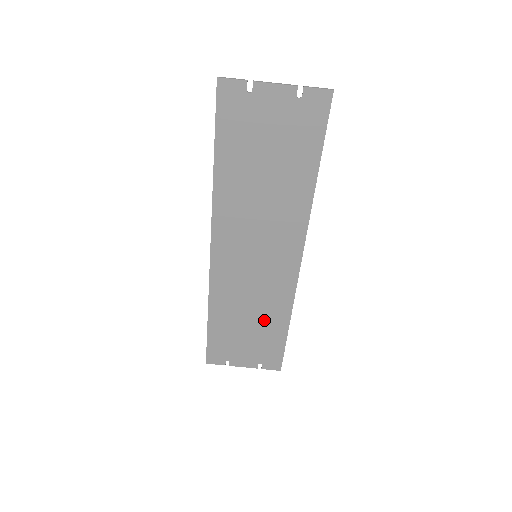
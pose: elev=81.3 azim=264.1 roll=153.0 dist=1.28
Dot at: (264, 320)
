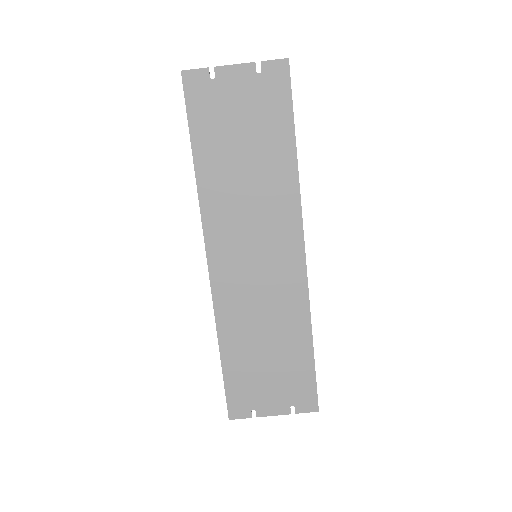
Dot at: (283, 340)
